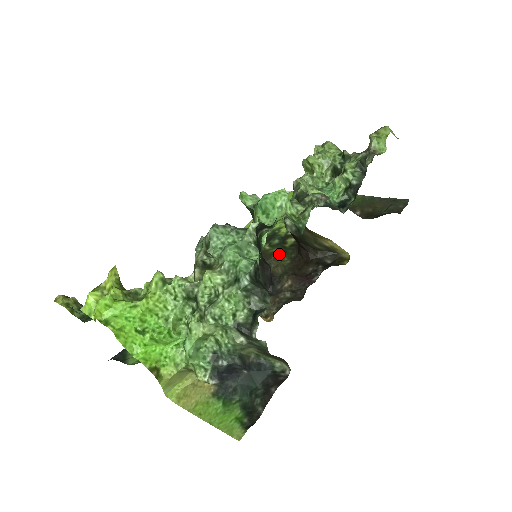
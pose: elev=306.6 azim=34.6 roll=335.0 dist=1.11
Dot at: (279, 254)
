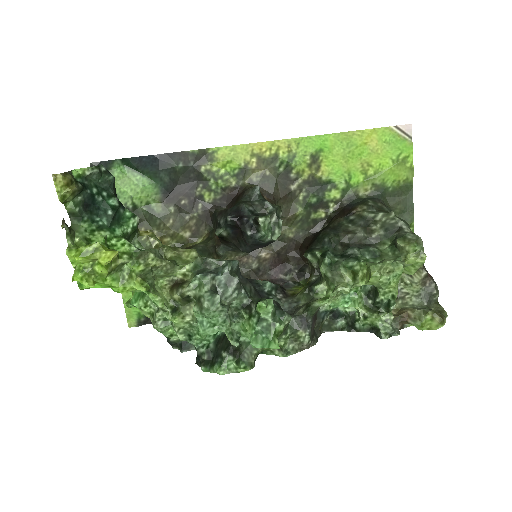
Dot at: (297, 218)
